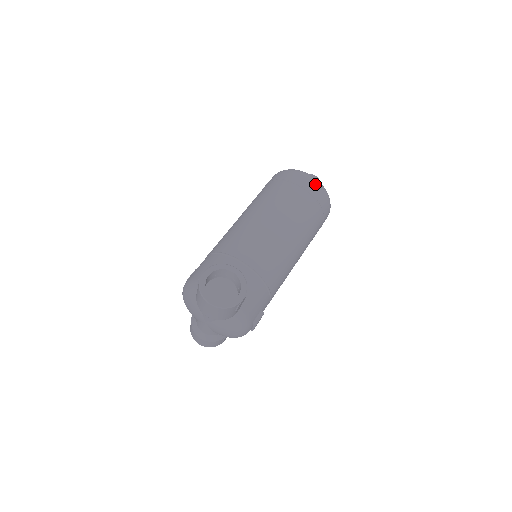
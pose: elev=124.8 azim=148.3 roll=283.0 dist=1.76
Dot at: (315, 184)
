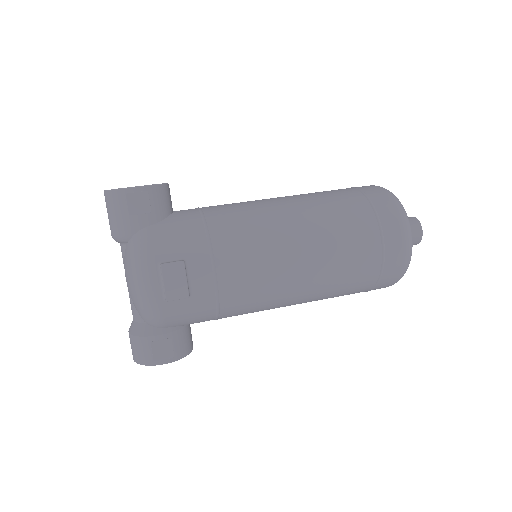
Dot at: (376, 187)
